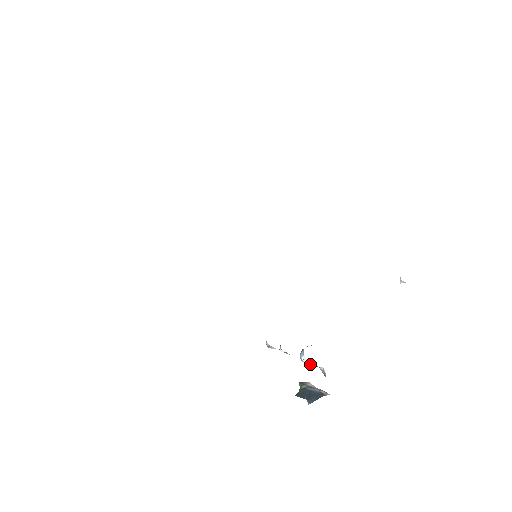
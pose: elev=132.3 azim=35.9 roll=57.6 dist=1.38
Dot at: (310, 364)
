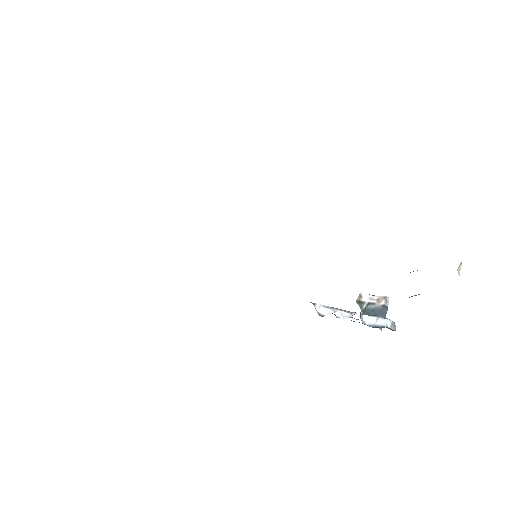
Dot at: (375, 323)
